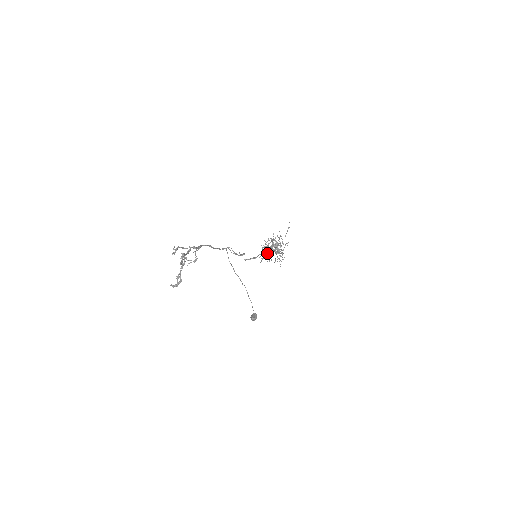
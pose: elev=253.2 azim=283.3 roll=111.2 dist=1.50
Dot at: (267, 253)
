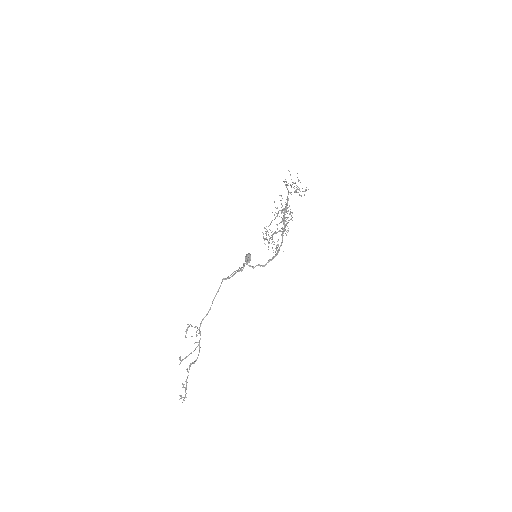
Dot at: (265, 265)
